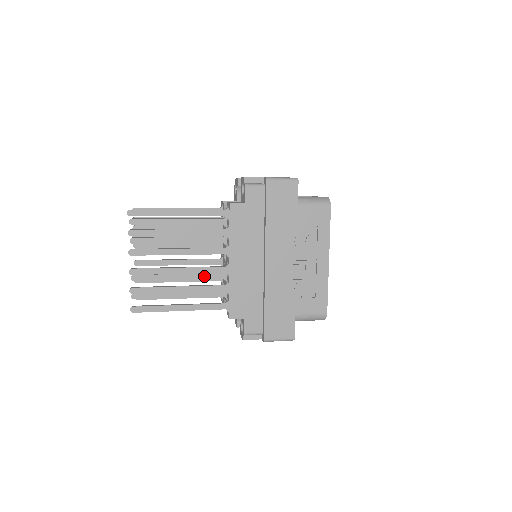
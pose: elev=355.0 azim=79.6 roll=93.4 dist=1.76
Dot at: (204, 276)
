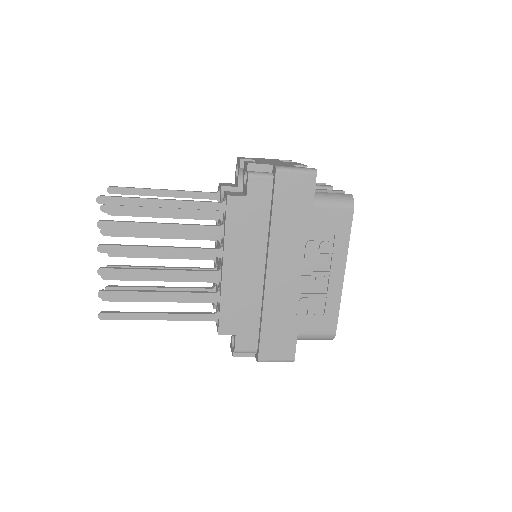
Dot at: (191, 278)
